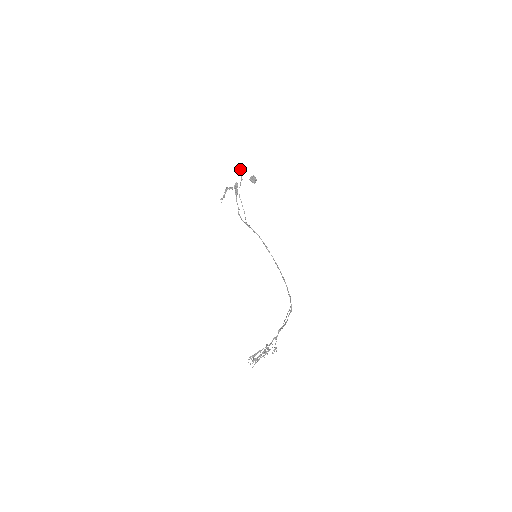
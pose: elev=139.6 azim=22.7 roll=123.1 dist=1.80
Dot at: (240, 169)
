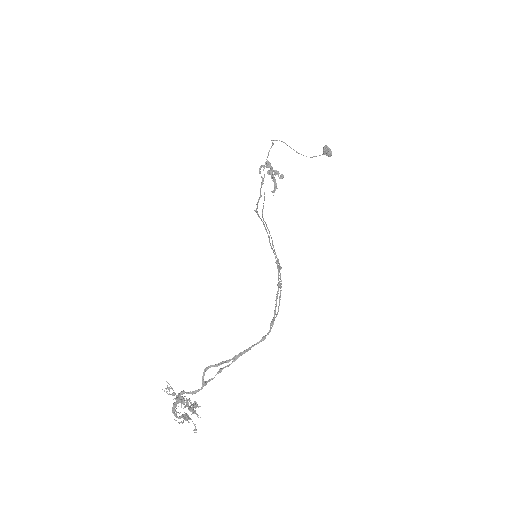
Dot at: (284, 142)
